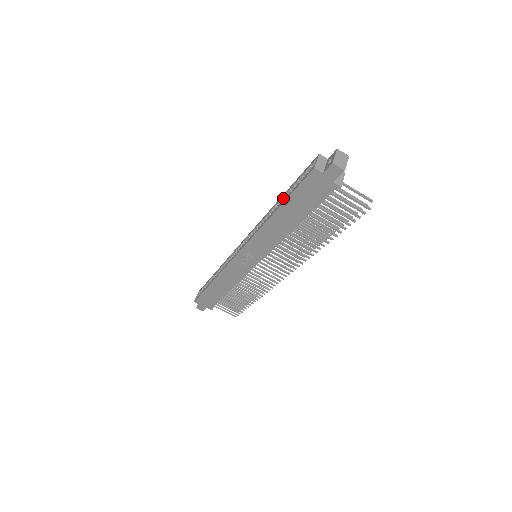
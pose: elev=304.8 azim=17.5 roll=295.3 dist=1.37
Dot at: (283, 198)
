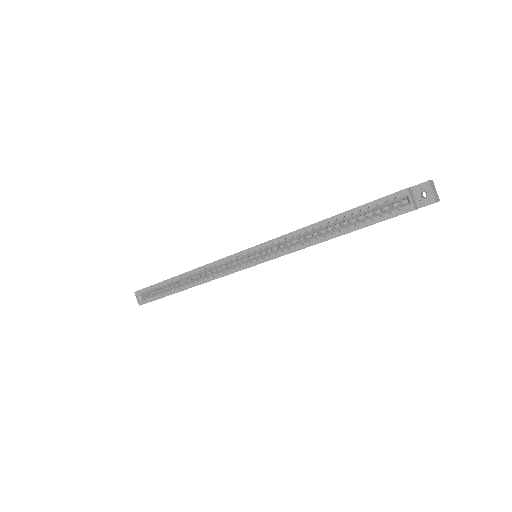
Dot at: (335, 221)
